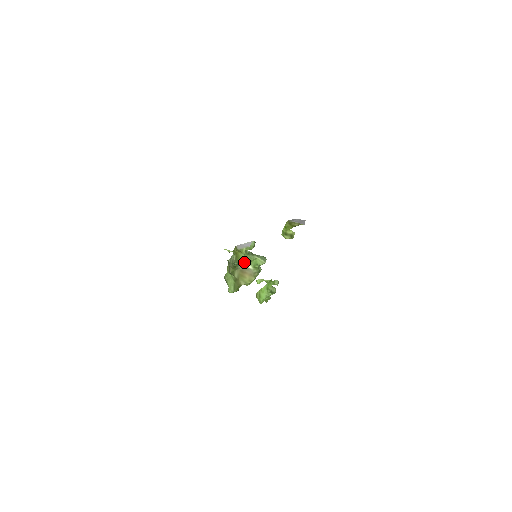
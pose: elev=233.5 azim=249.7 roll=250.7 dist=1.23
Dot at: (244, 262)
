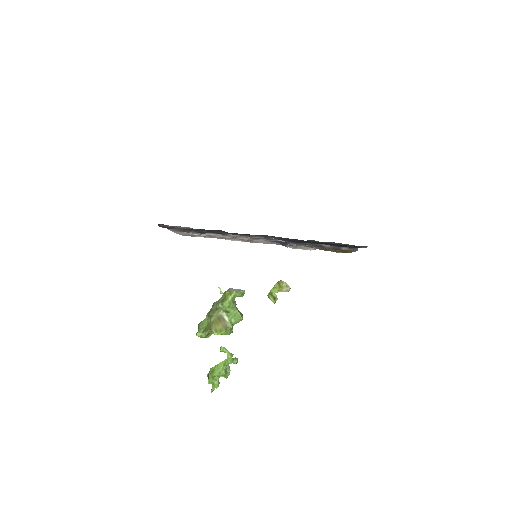
Dot at: (227, 305)
